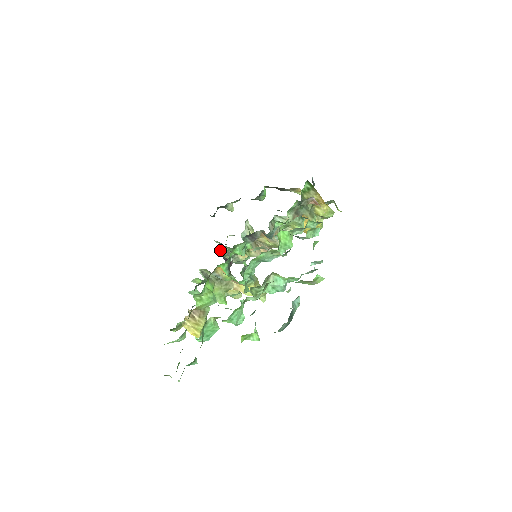
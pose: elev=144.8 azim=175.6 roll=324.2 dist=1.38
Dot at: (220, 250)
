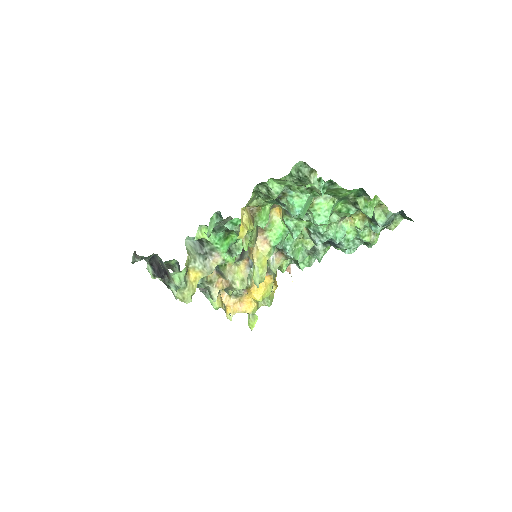
Dot at: occluded
